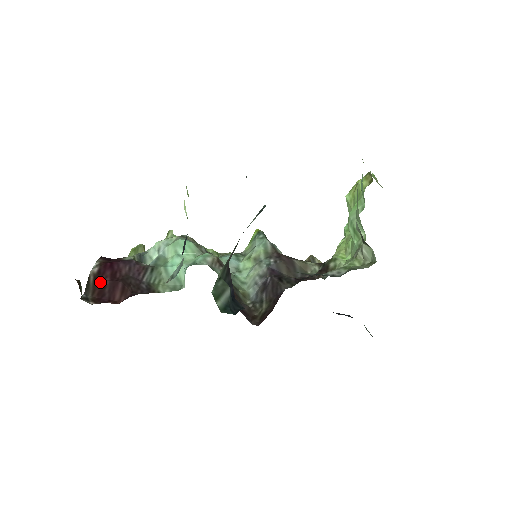
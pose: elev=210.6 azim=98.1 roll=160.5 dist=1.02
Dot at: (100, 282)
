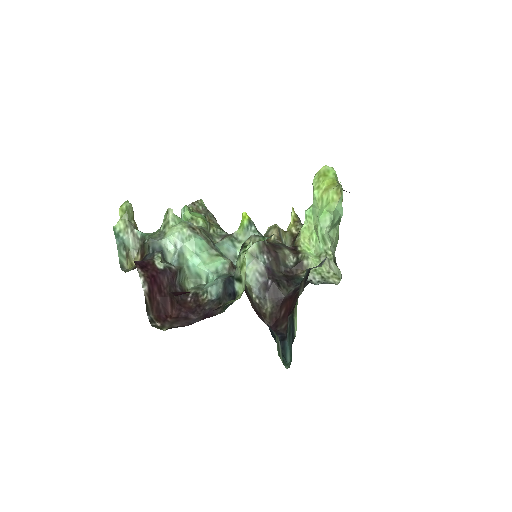
Dot at: (154, 300)
